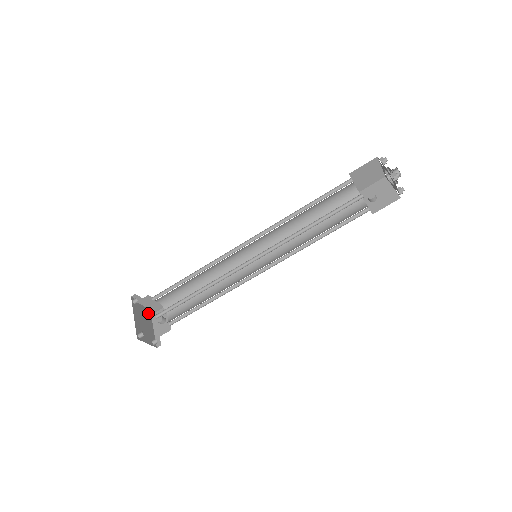
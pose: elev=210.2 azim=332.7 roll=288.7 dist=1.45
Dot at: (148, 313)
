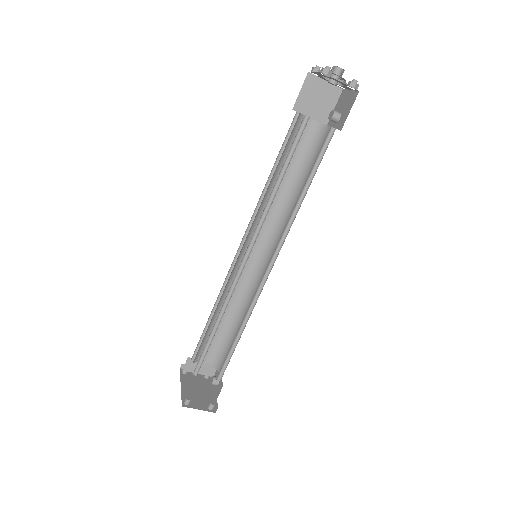
Dot at: (206, 381)
